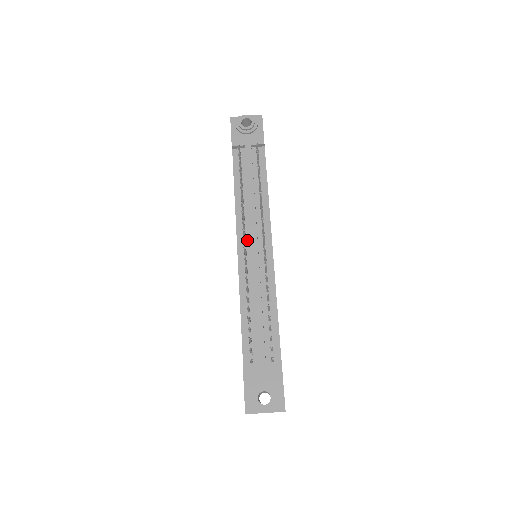
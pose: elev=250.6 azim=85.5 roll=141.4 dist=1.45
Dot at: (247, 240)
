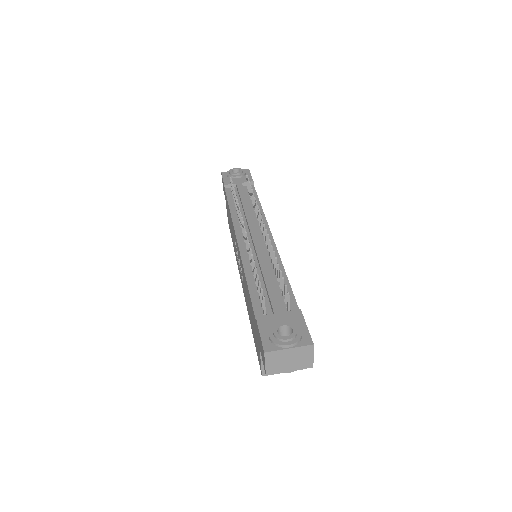
Dot at: occluded
